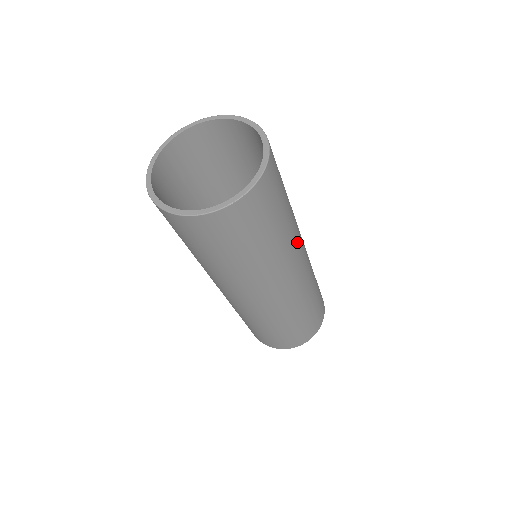
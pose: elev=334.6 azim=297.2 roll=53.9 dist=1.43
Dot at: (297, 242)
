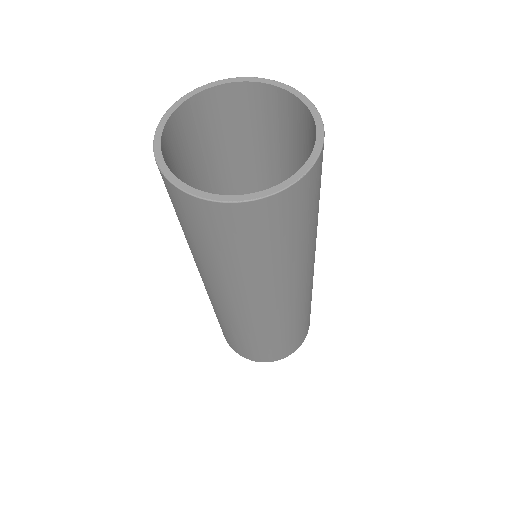
Dot at: occluded
